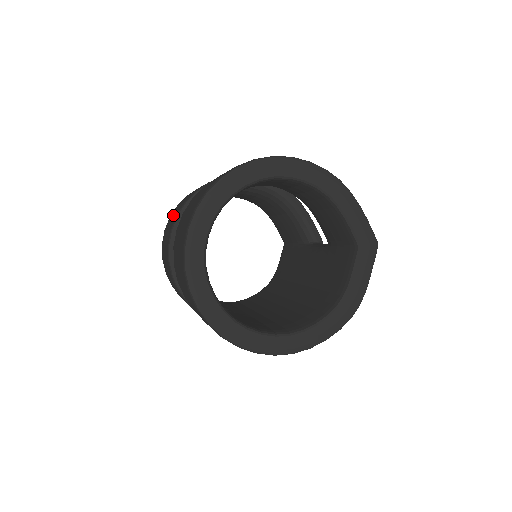
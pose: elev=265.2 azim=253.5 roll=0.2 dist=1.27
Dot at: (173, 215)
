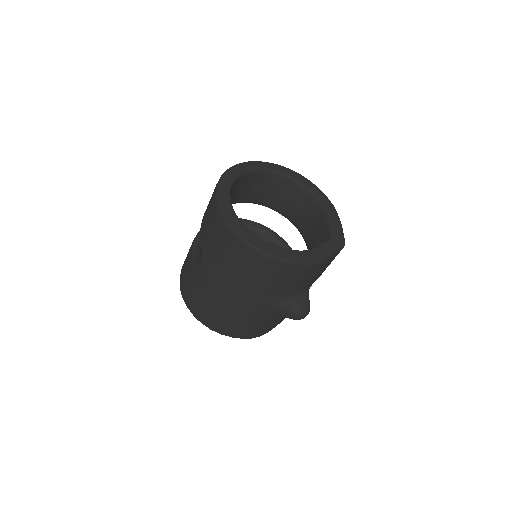
Dot at: occluded
